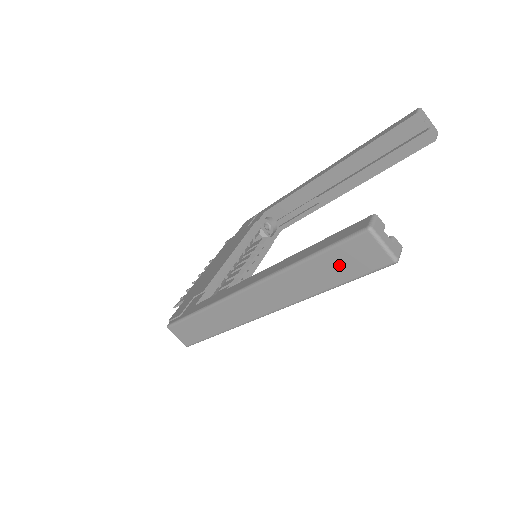
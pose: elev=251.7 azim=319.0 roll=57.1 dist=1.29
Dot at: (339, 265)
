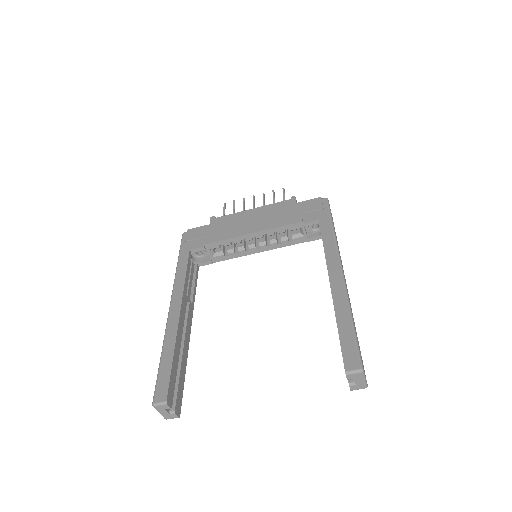
Dot at: occluded
